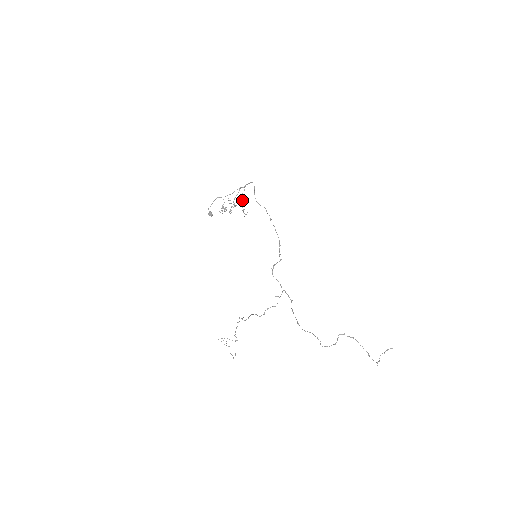
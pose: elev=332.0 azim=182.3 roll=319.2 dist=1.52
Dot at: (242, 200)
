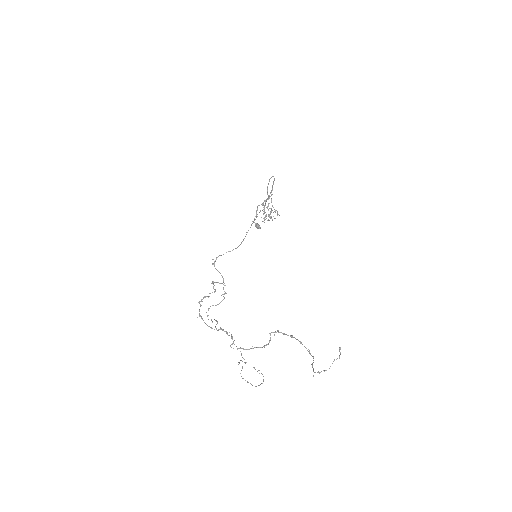
Dot at: occluded
